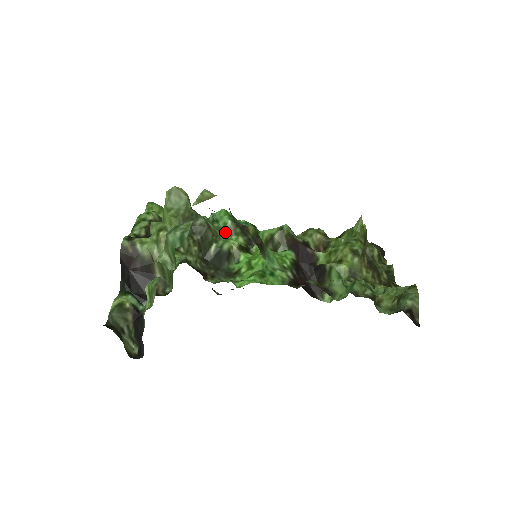
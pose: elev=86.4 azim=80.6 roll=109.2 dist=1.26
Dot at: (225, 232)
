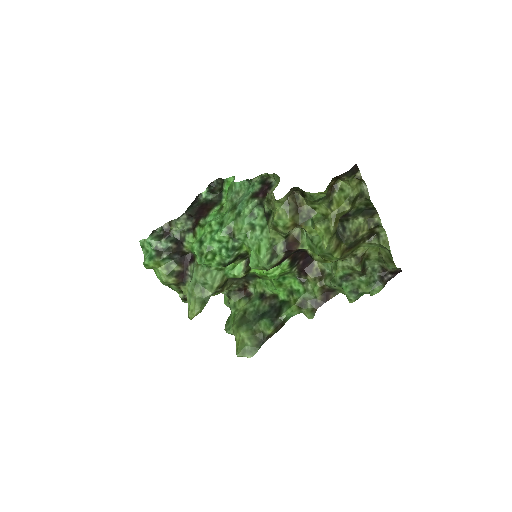
Dot at: (224, 267)
